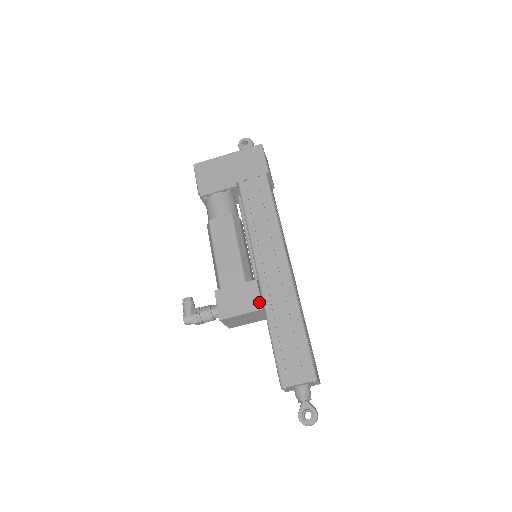
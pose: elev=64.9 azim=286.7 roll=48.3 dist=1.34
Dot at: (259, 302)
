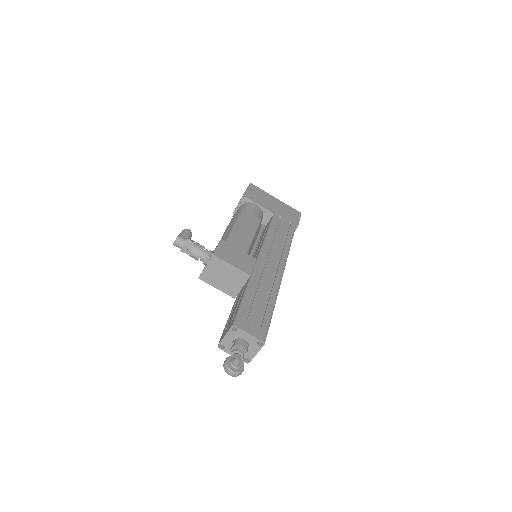
Dot at: (250, 270)
